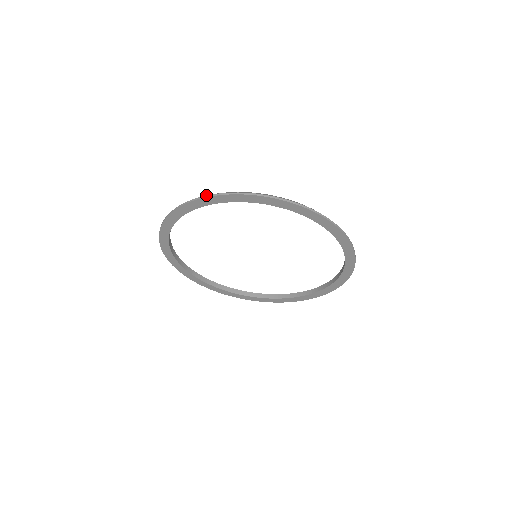
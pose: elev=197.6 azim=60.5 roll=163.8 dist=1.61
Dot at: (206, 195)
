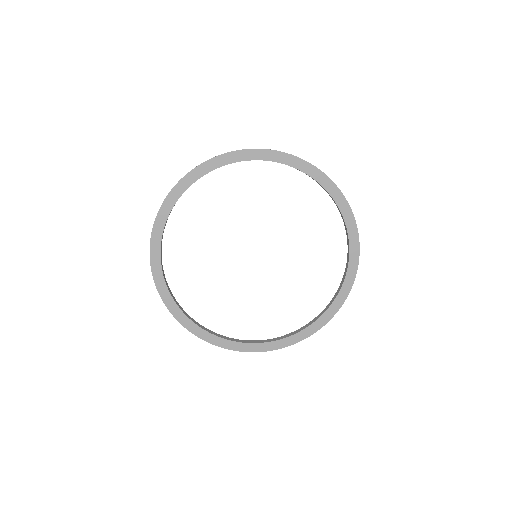
Dot at: occluded
